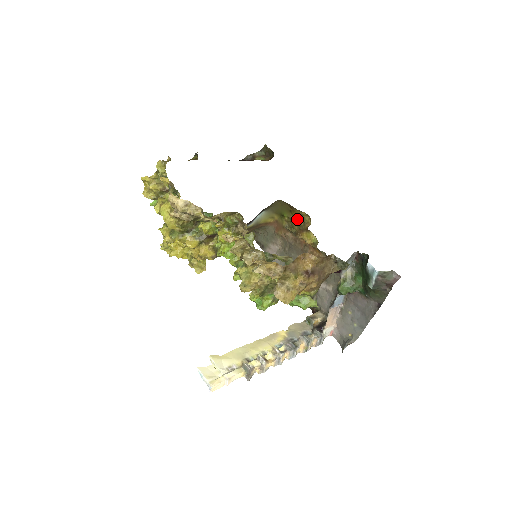
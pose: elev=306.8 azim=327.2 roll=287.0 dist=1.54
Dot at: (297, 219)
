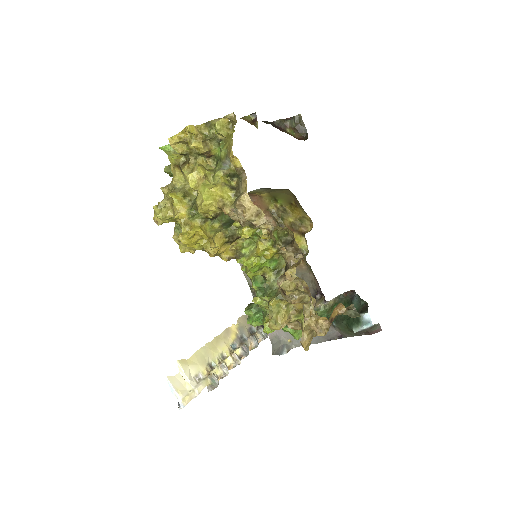
Dot at: (294, 215)
